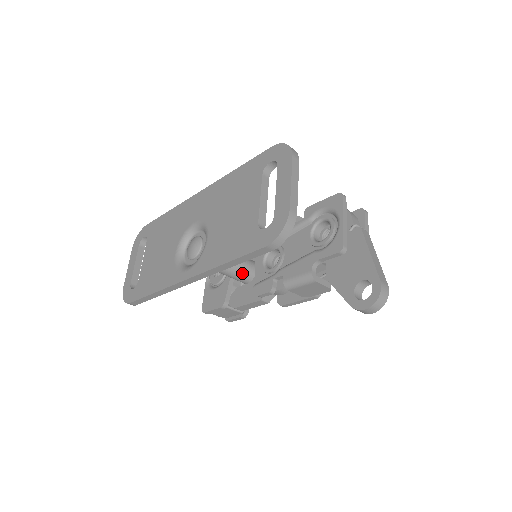
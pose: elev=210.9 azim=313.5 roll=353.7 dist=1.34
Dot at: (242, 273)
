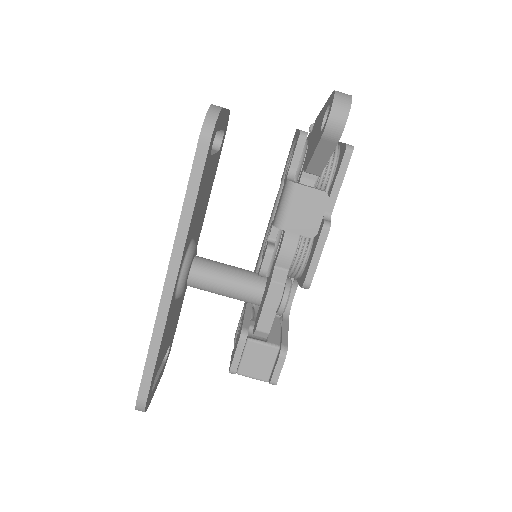
Dot at: (247, 280)
